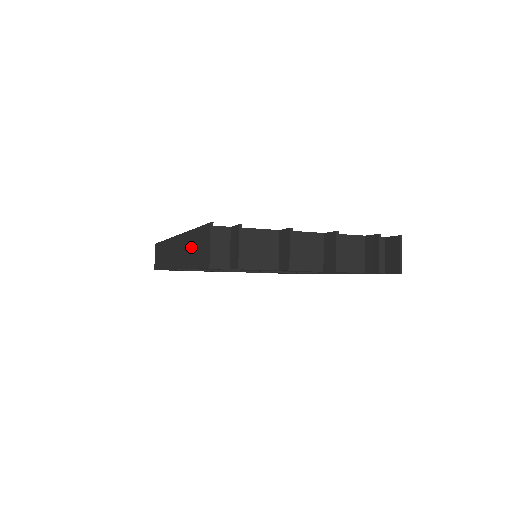
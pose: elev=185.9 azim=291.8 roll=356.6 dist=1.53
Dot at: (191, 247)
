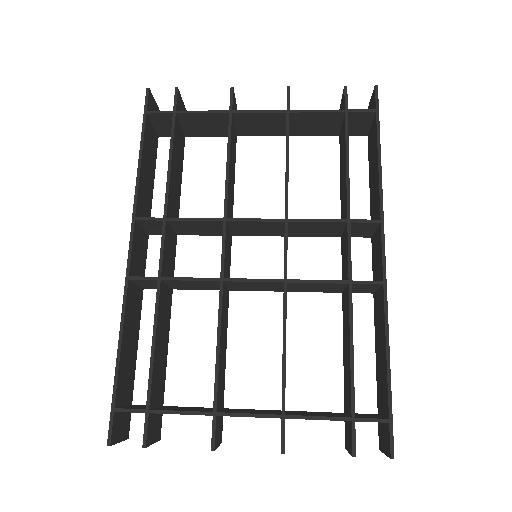
Dot at: (125, 352)
